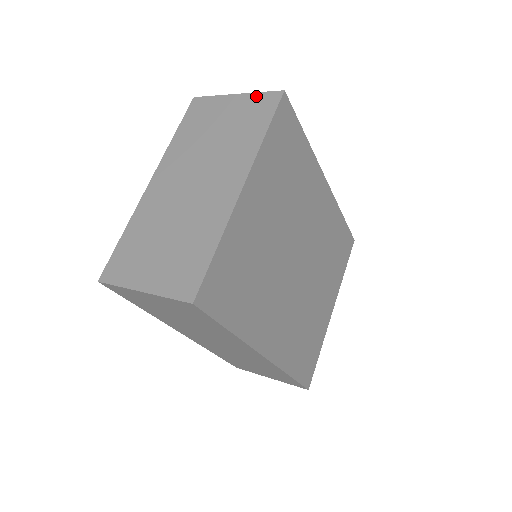
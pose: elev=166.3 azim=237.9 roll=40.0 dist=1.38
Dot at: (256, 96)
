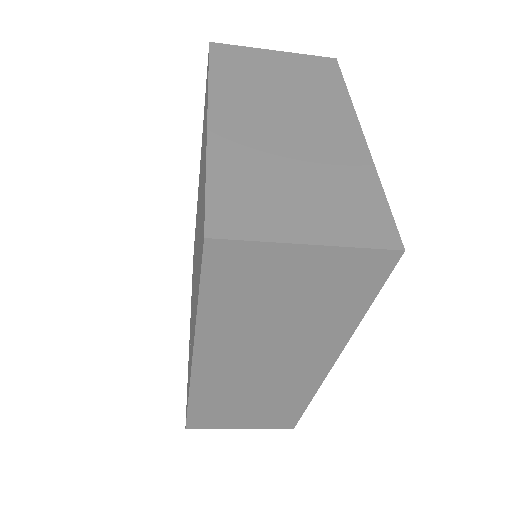
Dot at: (305, 57)
